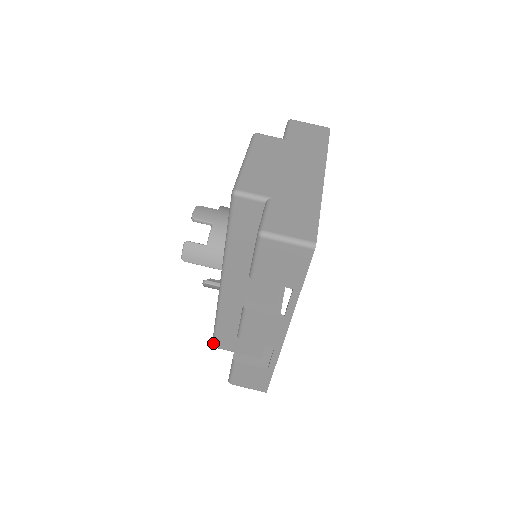
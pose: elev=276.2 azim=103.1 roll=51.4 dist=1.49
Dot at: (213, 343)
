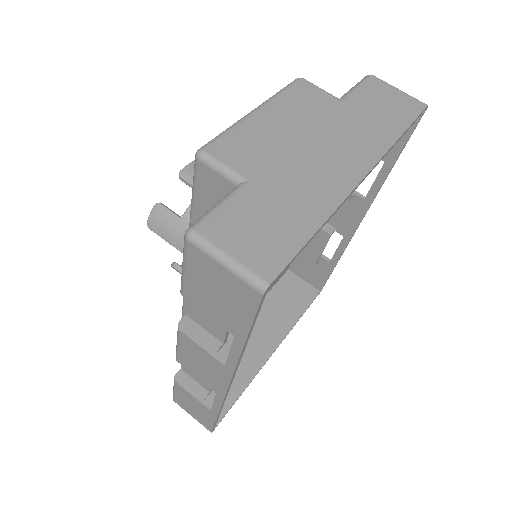
Dot at: occluded
